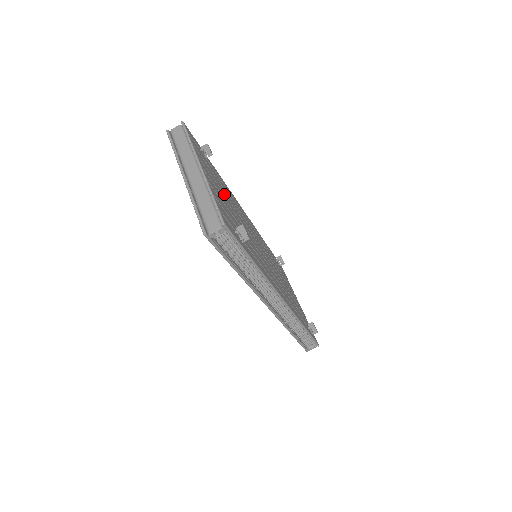
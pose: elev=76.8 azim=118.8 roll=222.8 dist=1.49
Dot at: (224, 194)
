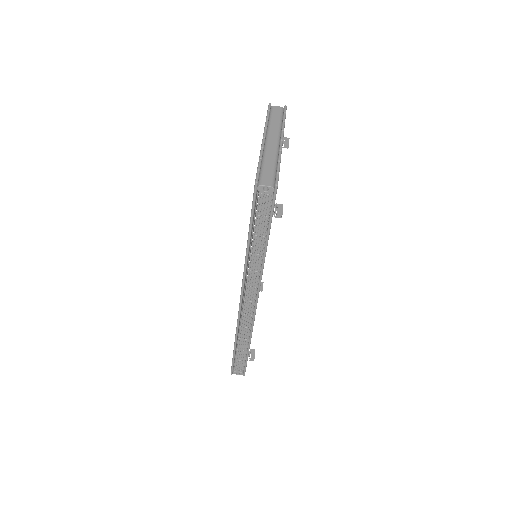
Dot at: occluded
